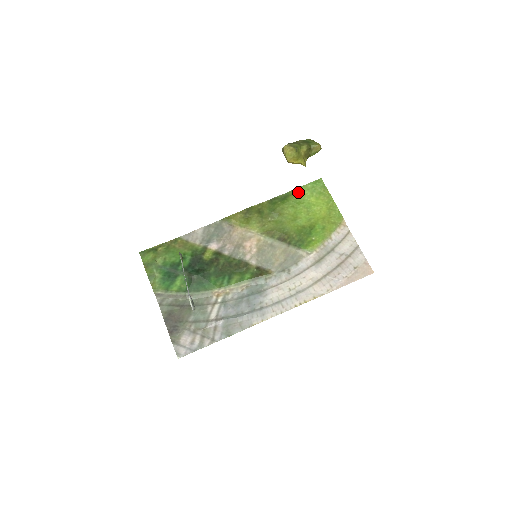
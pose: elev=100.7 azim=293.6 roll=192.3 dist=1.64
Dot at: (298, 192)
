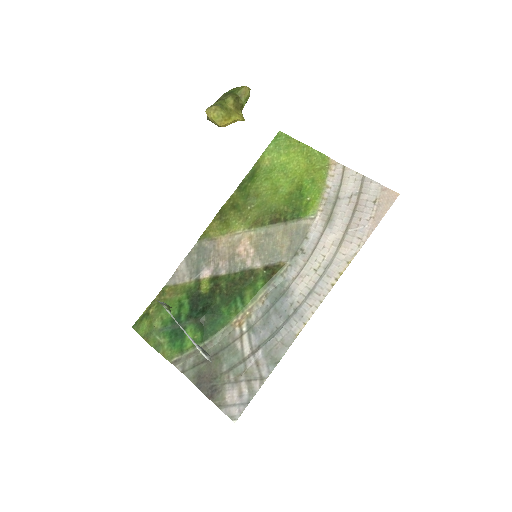
Dot at: (263, 161)
